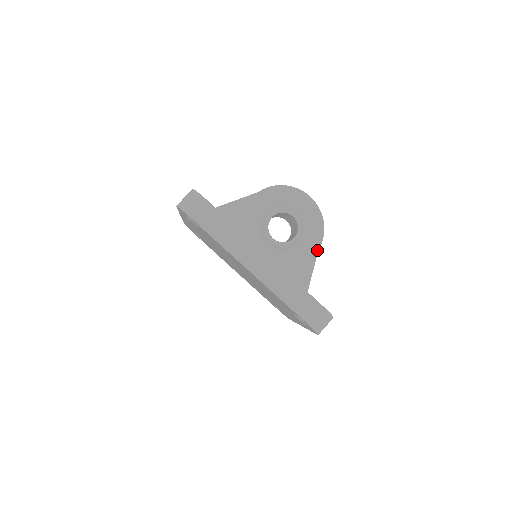
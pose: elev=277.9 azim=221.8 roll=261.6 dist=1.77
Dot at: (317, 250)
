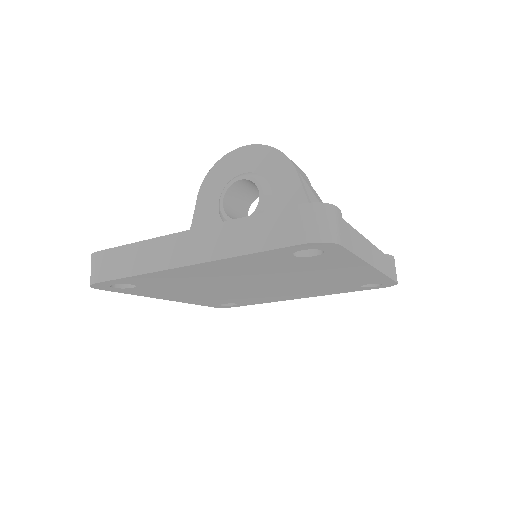
Dot at: (297, 178)
